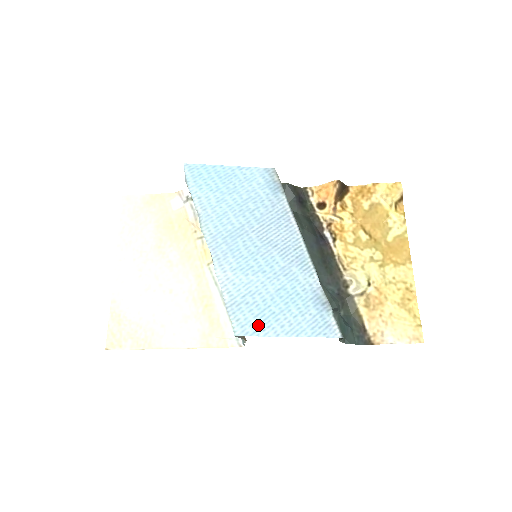
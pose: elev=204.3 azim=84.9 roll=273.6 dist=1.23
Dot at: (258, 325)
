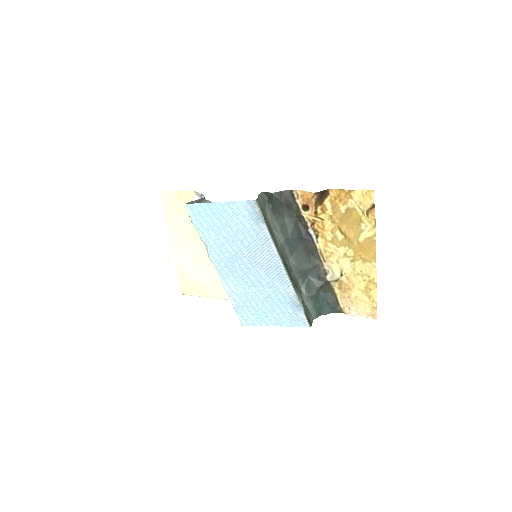
Dot at: (255, 320)
